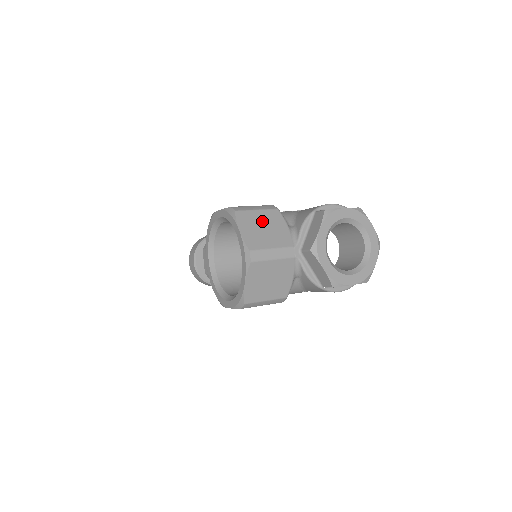
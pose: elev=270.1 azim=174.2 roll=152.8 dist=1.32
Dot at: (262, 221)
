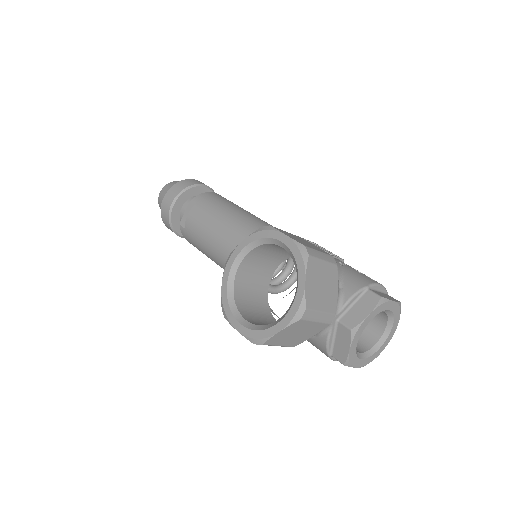
Dot at: (324, 276)
